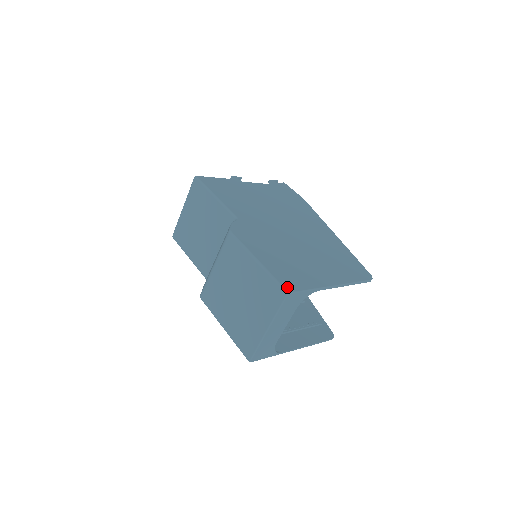
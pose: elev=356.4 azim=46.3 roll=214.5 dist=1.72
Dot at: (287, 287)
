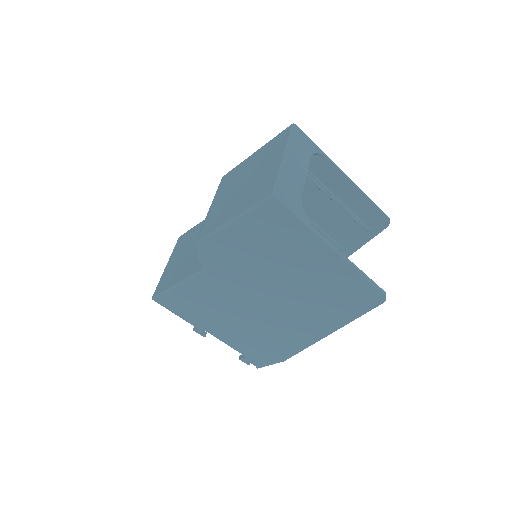
Dot at: occluded
